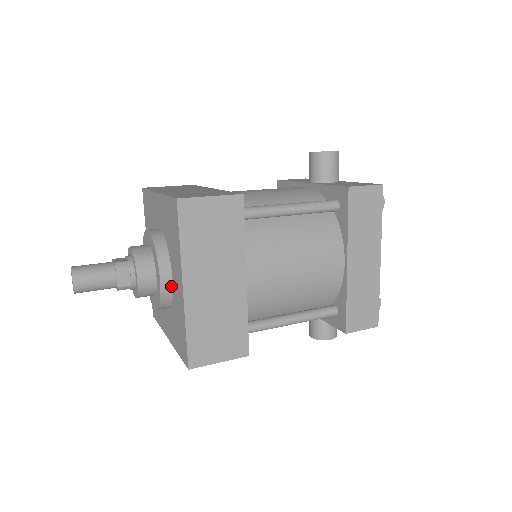
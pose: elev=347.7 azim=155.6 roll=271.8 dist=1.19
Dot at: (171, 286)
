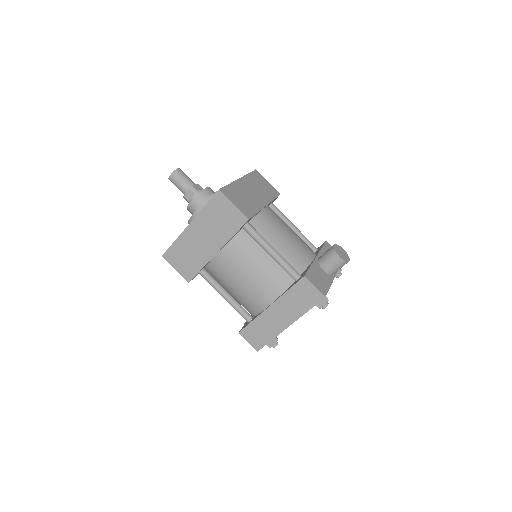
Dot at: occluded
